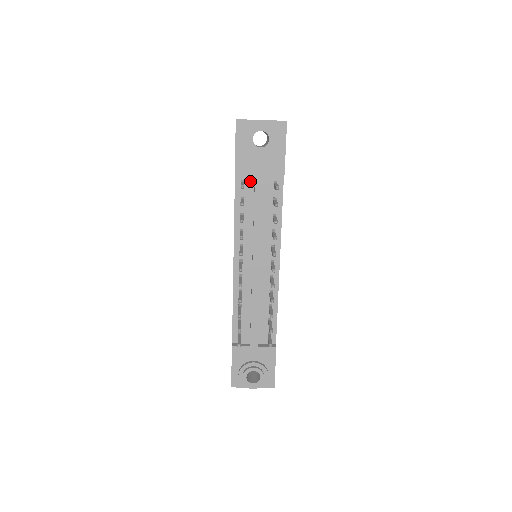
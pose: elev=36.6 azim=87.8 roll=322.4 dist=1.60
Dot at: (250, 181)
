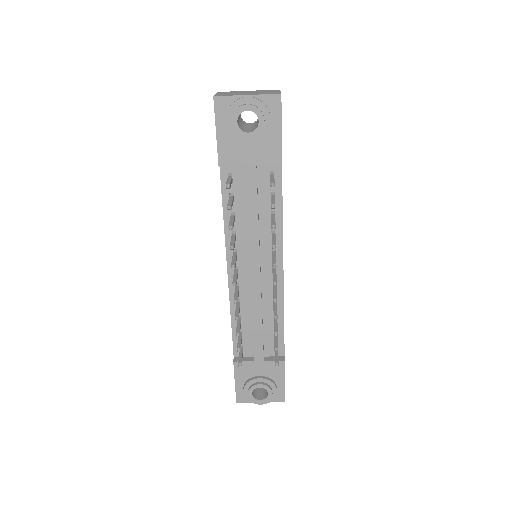
Dot at: (239, 173)
